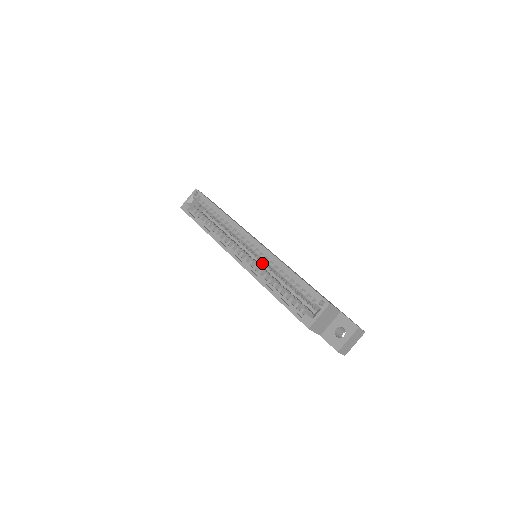
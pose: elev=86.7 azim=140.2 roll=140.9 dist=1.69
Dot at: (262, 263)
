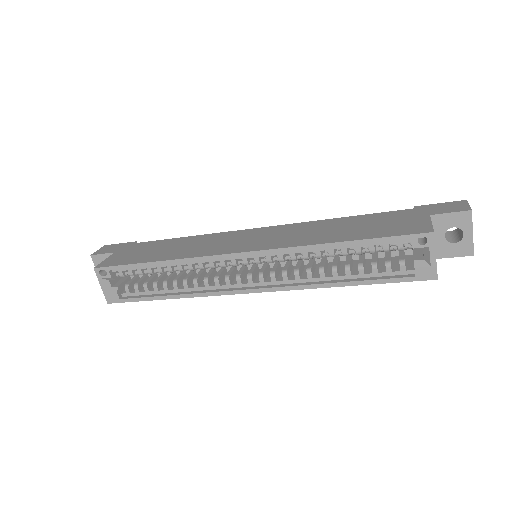
Dot at: occluded
